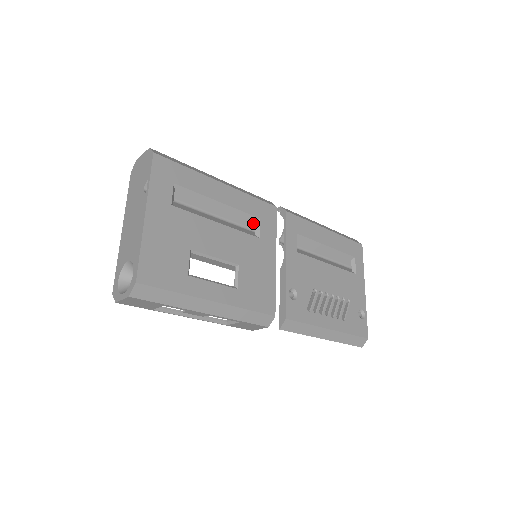
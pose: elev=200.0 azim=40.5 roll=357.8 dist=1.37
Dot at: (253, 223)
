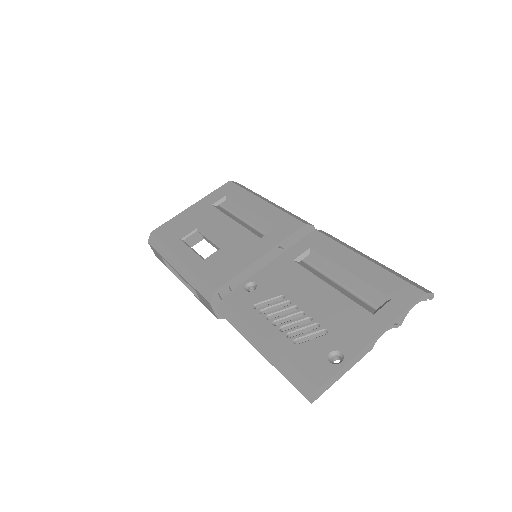
Dot at: occluded
